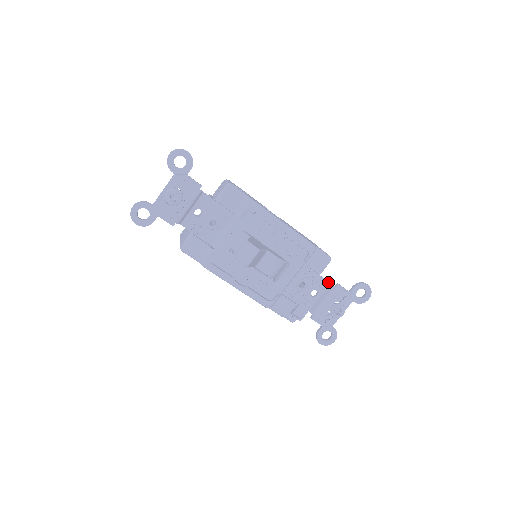
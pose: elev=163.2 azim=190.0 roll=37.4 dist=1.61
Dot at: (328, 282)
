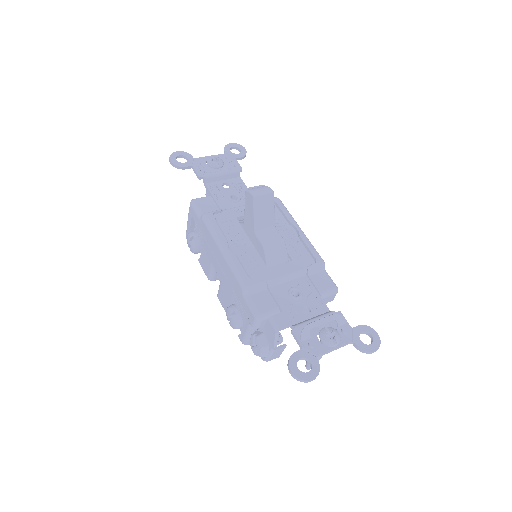
Dot at: (327, 308)
